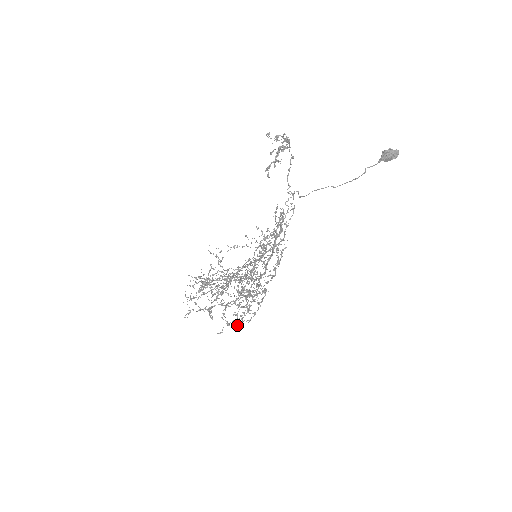
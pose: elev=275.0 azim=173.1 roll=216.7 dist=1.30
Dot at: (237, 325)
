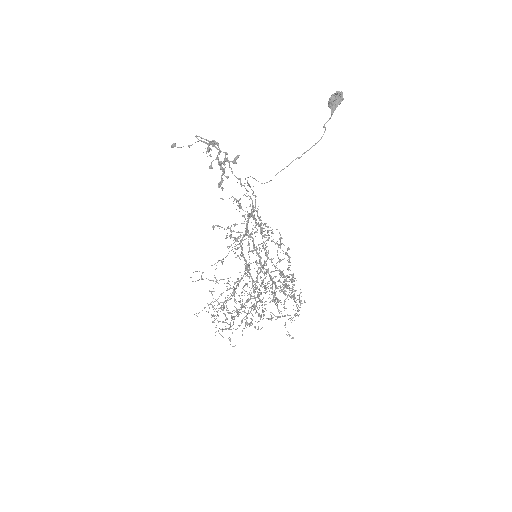
Dot at: occluded
